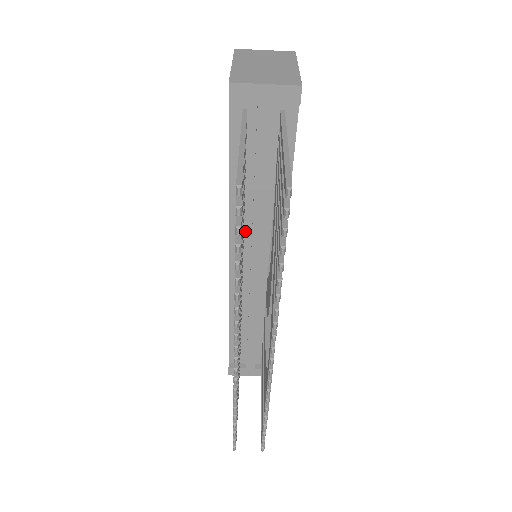
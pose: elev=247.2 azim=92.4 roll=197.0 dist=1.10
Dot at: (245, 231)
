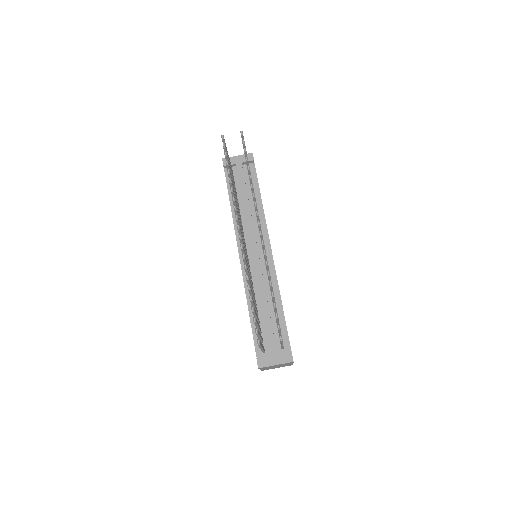
Dot at: (244, 233)
